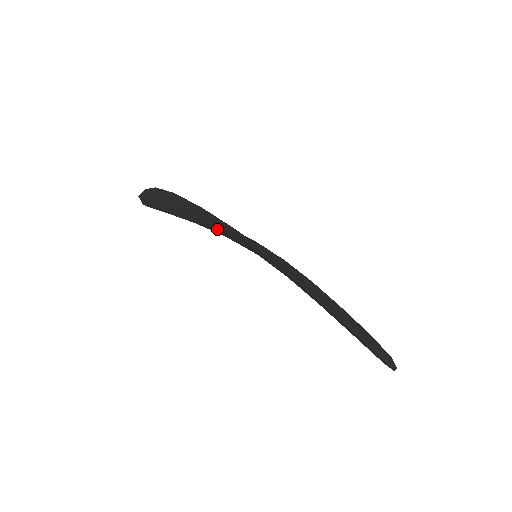
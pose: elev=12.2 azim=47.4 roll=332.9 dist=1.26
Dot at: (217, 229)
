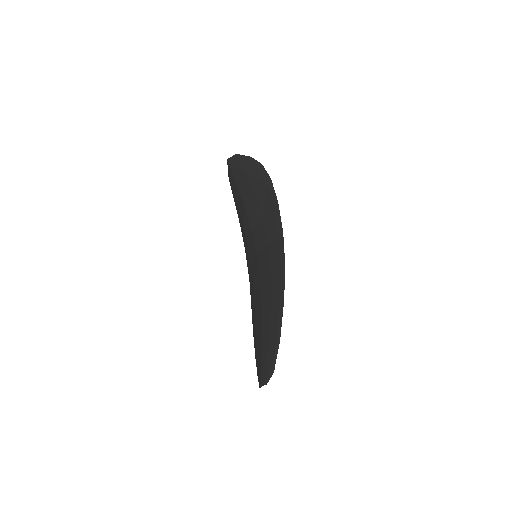
Dot at: (258, 220)
